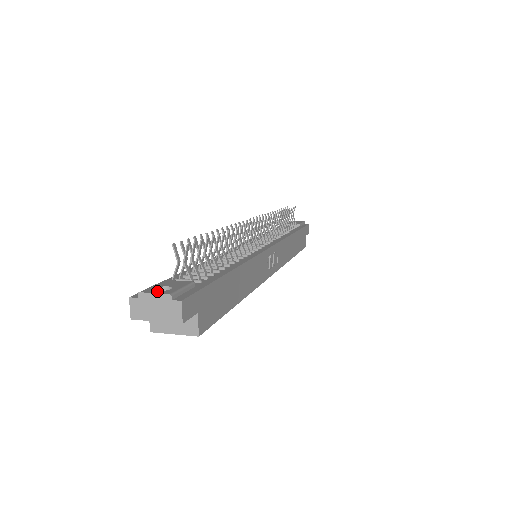
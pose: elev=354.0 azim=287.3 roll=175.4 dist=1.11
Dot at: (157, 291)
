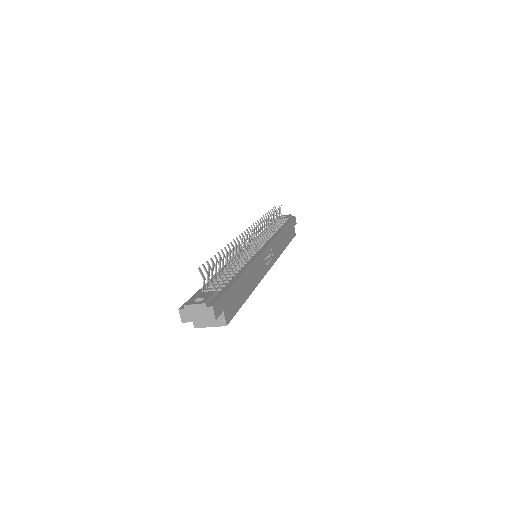
Dot at: (196, 302)
